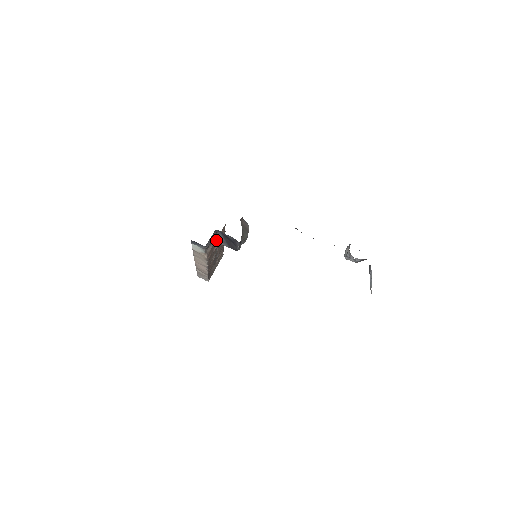
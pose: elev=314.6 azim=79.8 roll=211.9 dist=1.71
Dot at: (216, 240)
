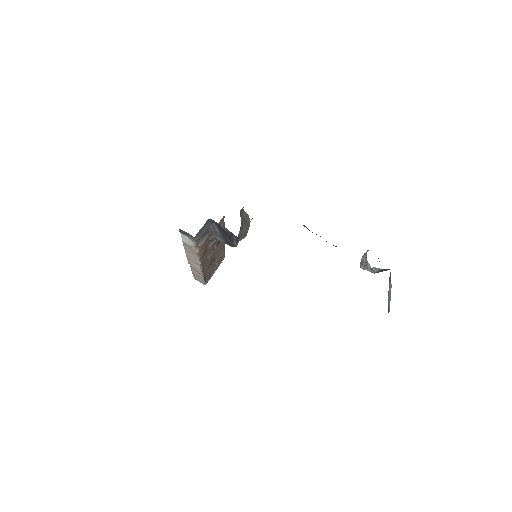
Dot at: (211, 233)
